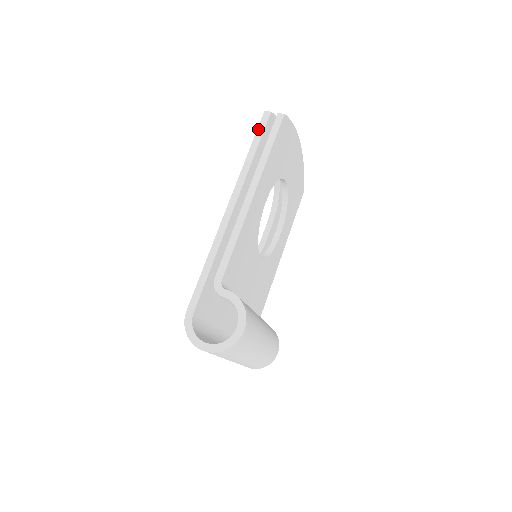
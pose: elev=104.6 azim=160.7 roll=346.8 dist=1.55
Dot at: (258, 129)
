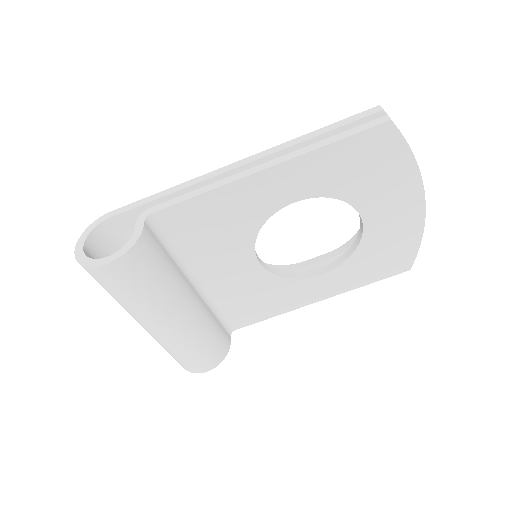
Dot at: (350, 117)
